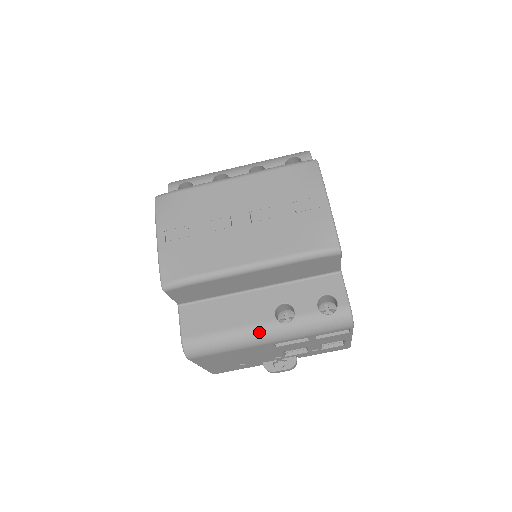
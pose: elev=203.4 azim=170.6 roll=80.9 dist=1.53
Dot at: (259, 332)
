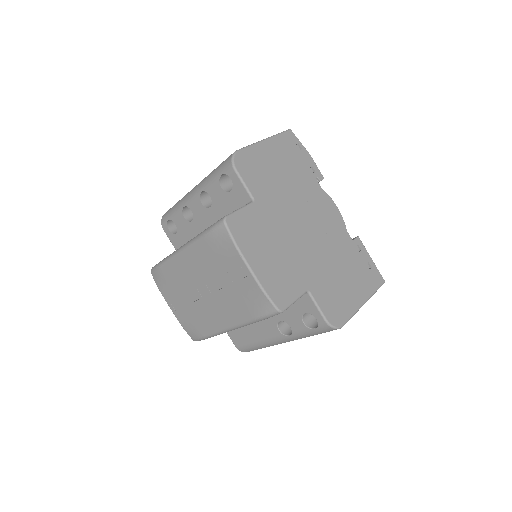
Dot at: (276, 341)
